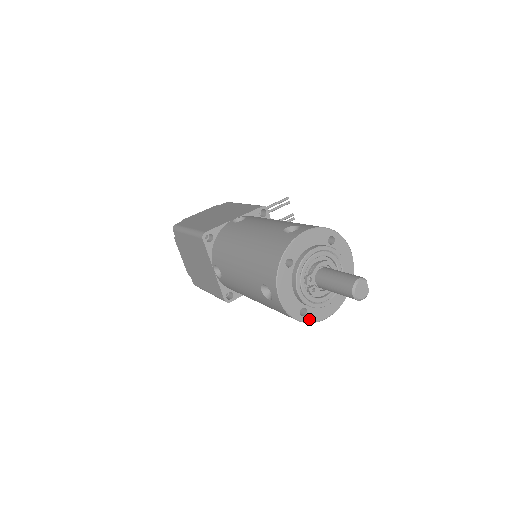
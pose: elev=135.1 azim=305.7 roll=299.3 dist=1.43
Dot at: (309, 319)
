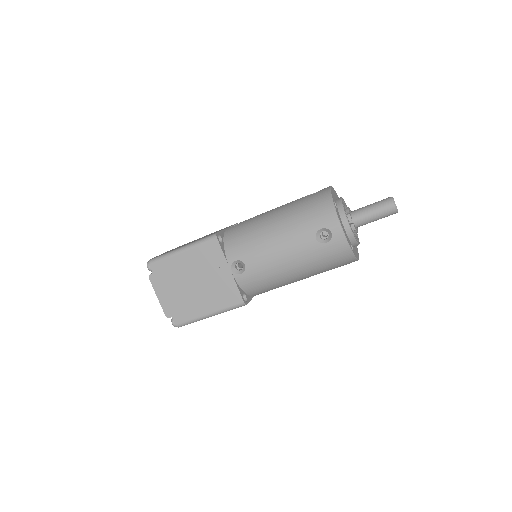
Dot at: (355, 255)
